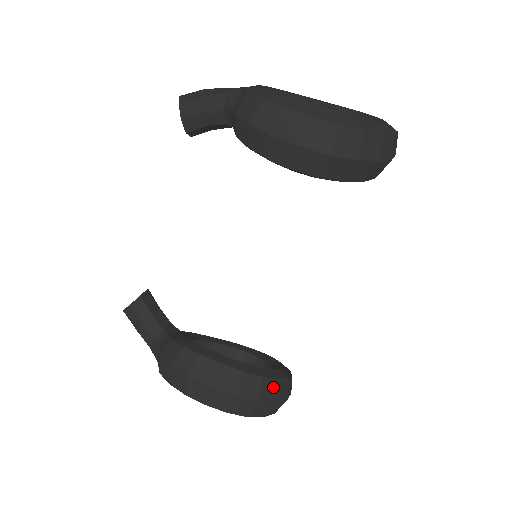
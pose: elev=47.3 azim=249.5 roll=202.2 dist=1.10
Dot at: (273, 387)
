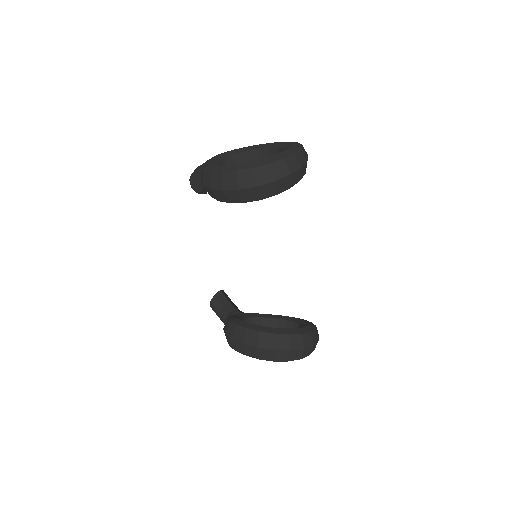
Dot at: (285, 340)
